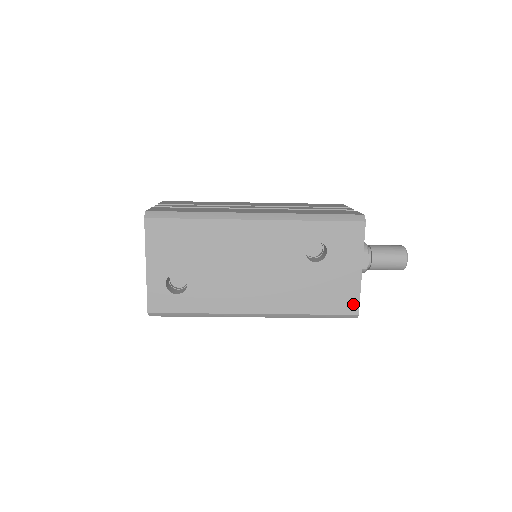
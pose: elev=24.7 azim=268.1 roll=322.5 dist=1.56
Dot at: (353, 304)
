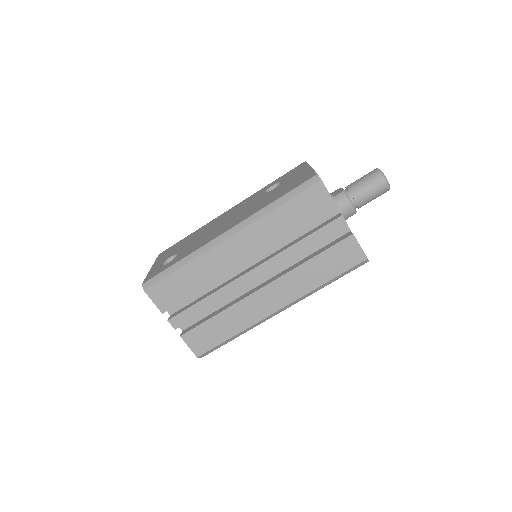
Dot at: (310, 176)
